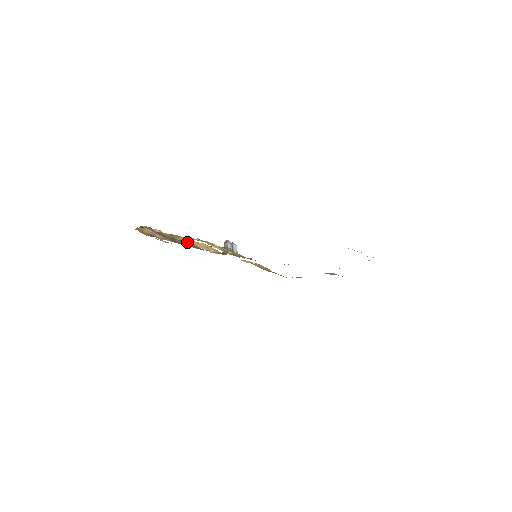
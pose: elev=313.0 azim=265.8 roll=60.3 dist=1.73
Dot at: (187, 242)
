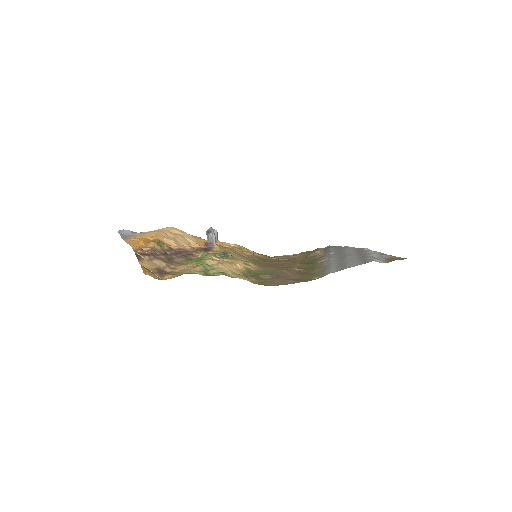
Dot at: (170, 243)
